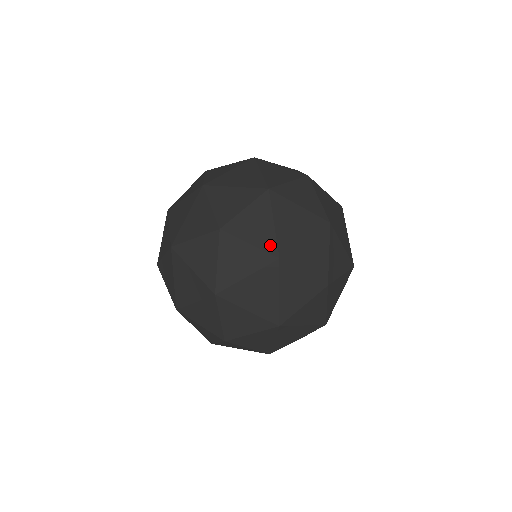
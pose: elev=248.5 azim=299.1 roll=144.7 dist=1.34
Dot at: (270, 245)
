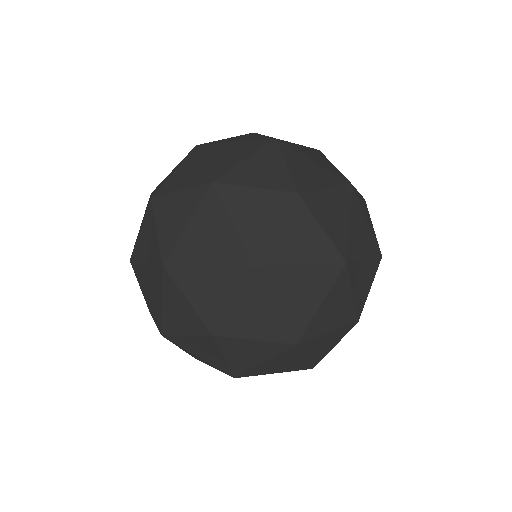
Dot at: (341, 243)
